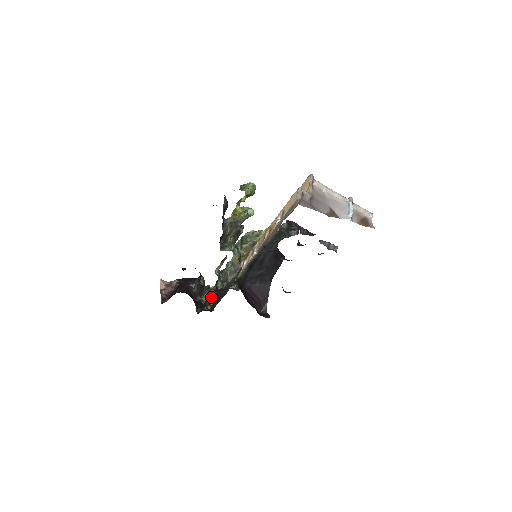
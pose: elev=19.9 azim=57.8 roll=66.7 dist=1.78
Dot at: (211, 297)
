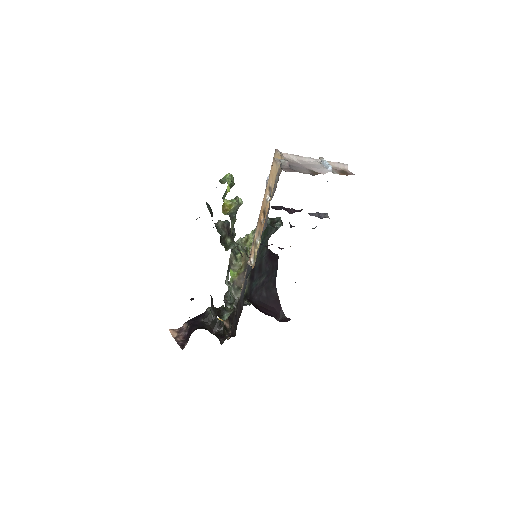
Dot at: (226, 327)
